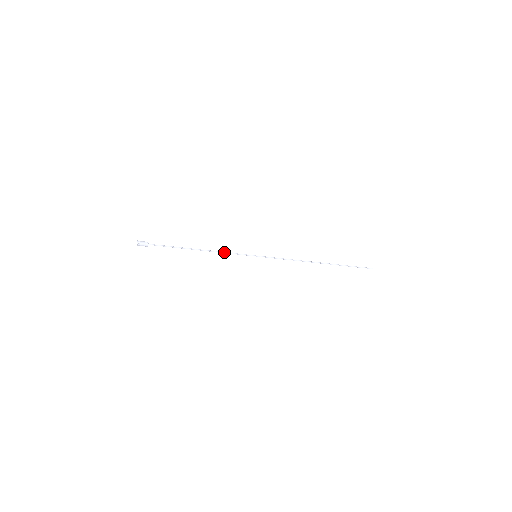
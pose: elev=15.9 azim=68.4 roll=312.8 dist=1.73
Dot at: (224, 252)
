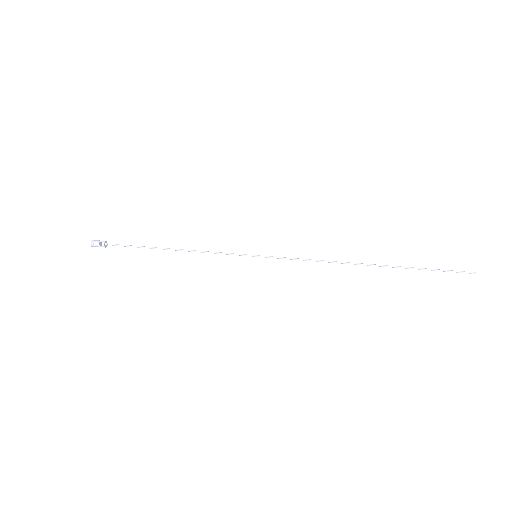
Dot at: (207, 252)
